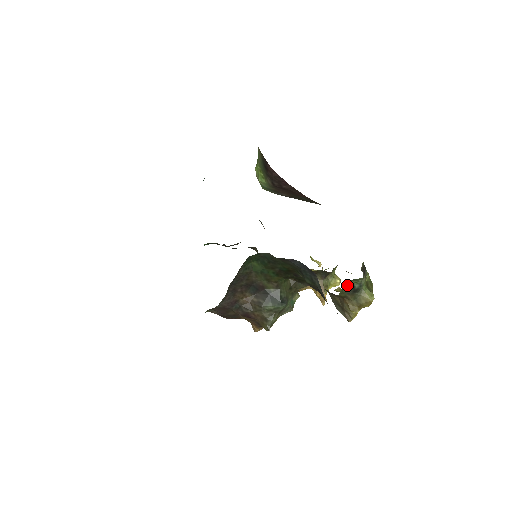
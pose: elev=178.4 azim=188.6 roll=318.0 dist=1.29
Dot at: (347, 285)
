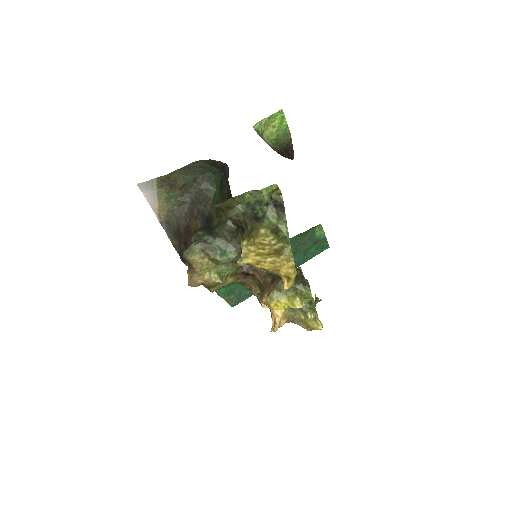
Dot at: (251, 207)
